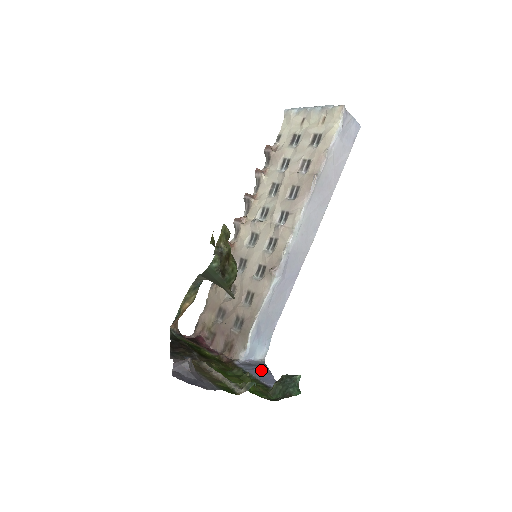
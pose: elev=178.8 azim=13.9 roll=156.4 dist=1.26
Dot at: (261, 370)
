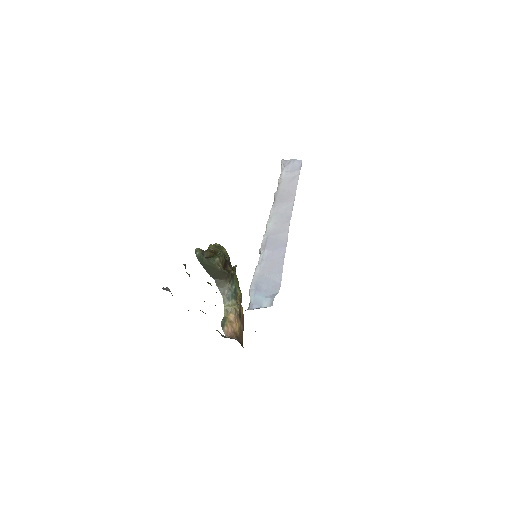
Dot at: occluded
